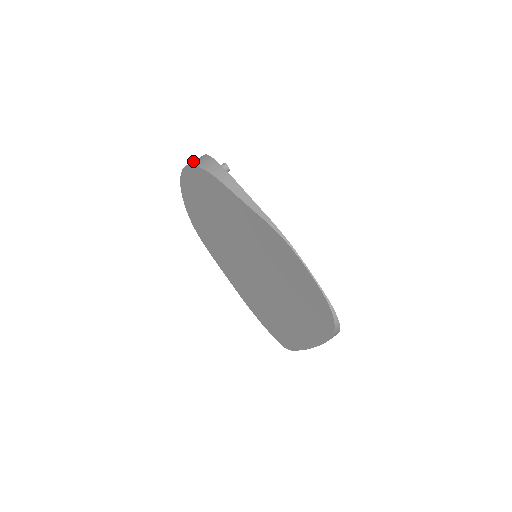
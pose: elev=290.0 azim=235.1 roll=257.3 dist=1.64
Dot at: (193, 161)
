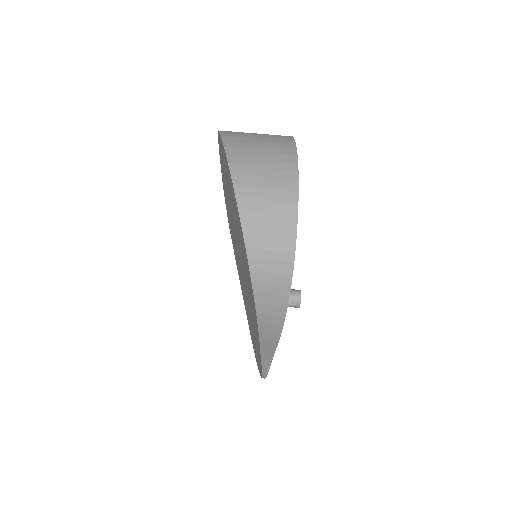
Dot at: (263, 263)
